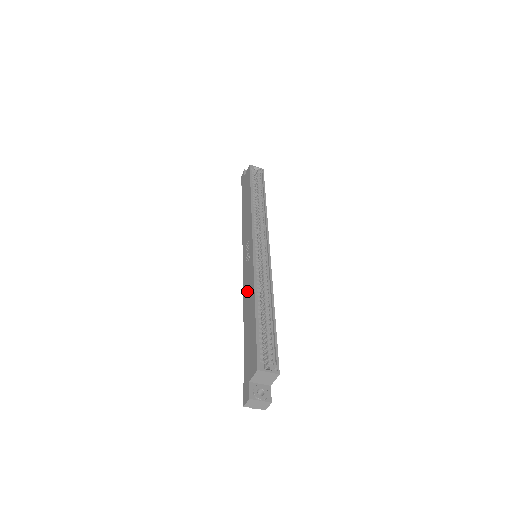
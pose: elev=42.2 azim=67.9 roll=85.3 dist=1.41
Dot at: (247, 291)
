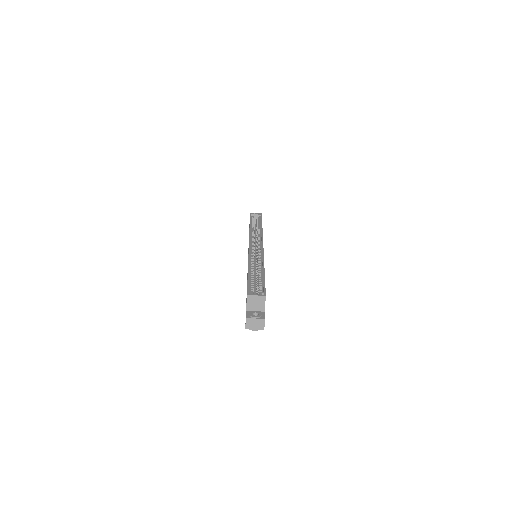
Dot at: occluded
